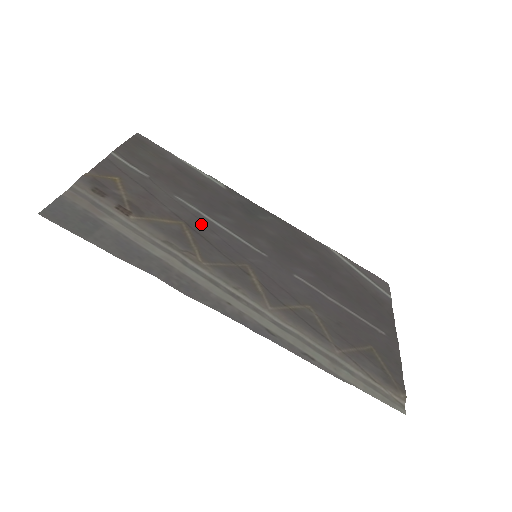
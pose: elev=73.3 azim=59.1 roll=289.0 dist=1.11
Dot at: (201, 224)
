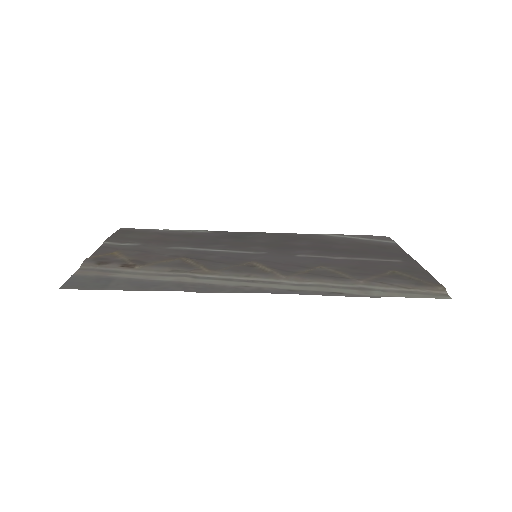
Dot at: (198, 254)
